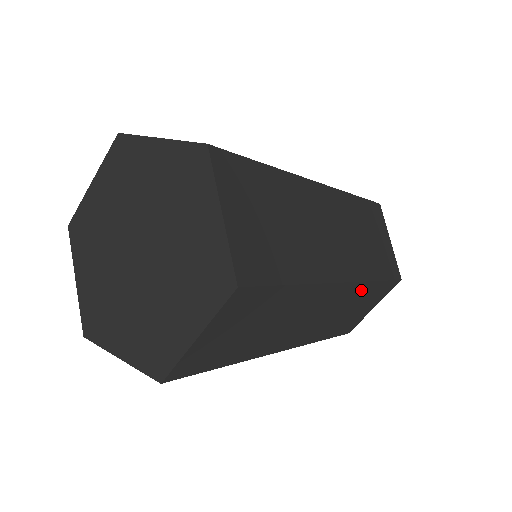
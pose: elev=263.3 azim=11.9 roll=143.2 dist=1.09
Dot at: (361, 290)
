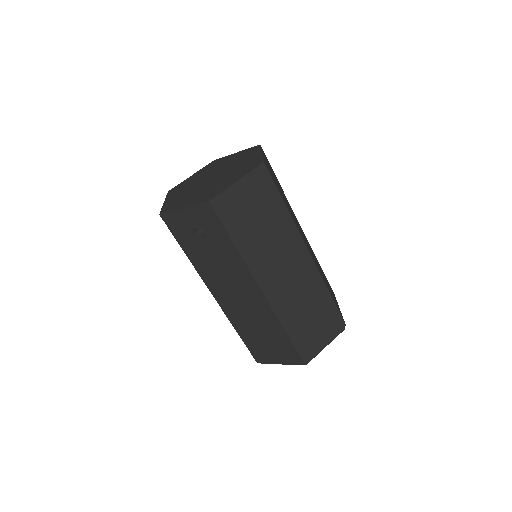
Dot at: (317, 286)
